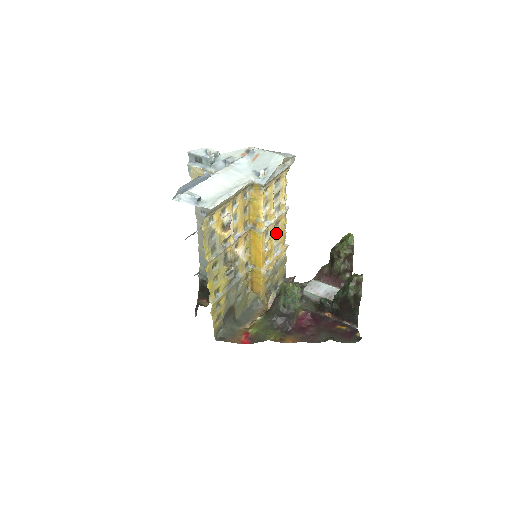
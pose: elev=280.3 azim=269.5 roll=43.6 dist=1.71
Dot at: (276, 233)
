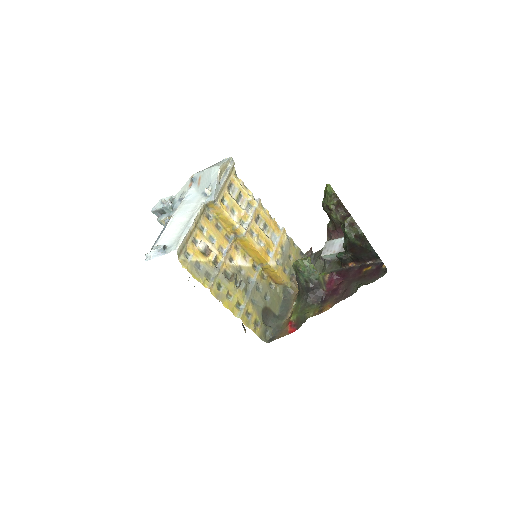
Dot at: (263, 226)
